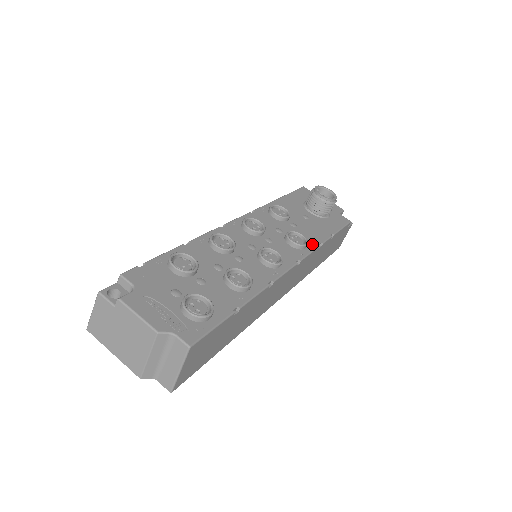
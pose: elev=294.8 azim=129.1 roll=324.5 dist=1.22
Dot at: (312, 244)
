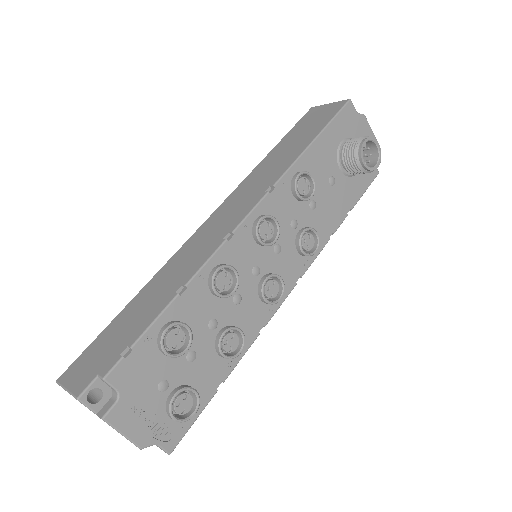
Dot at: (322, 240)
